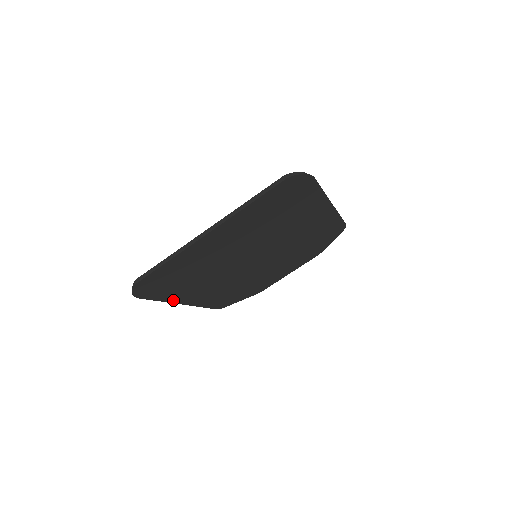
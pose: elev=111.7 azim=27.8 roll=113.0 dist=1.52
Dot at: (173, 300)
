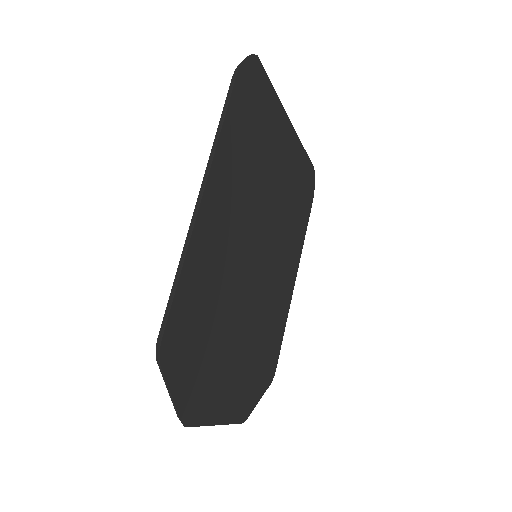
Dot at: (217, 156)
